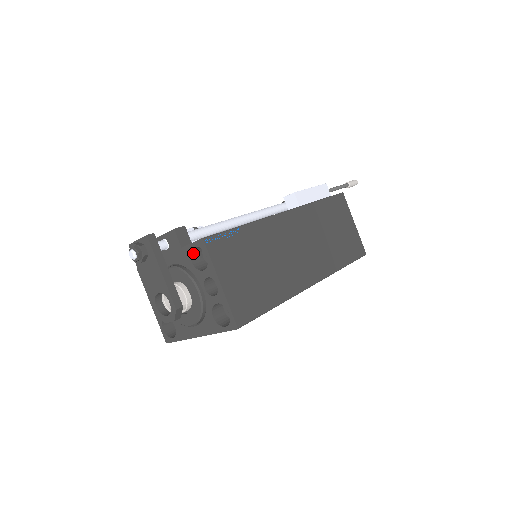
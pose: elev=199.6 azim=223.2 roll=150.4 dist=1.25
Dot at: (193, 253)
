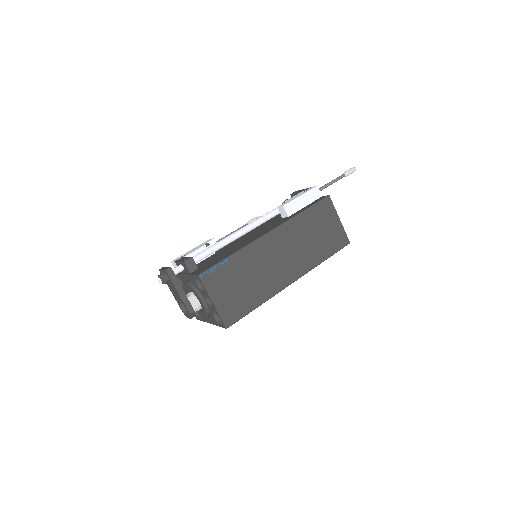
Dot at: (197, 279)
